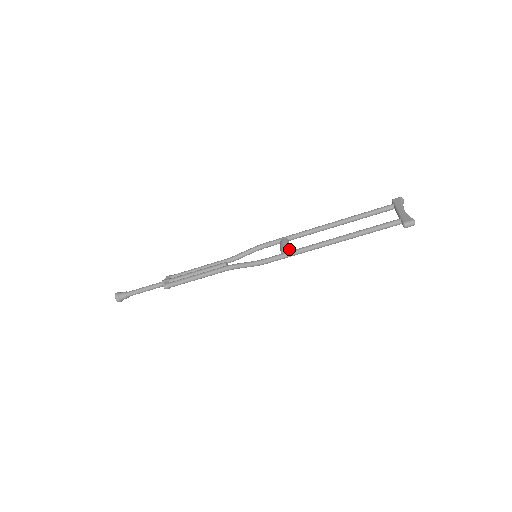
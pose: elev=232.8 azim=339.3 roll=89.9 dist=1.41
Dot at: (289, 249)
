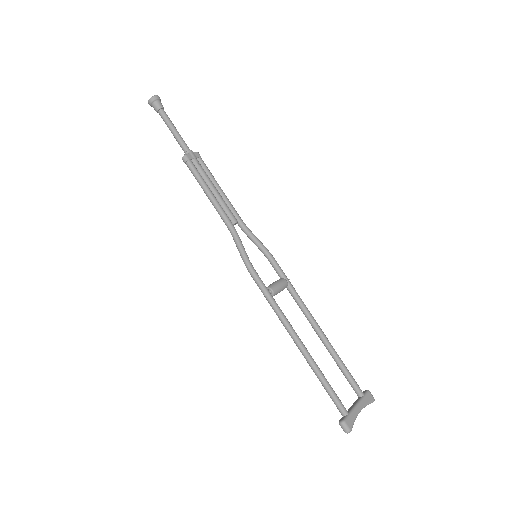
Dot at: (276, 294)
